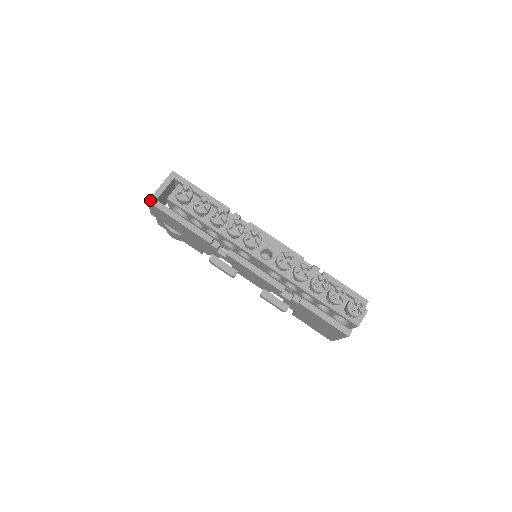
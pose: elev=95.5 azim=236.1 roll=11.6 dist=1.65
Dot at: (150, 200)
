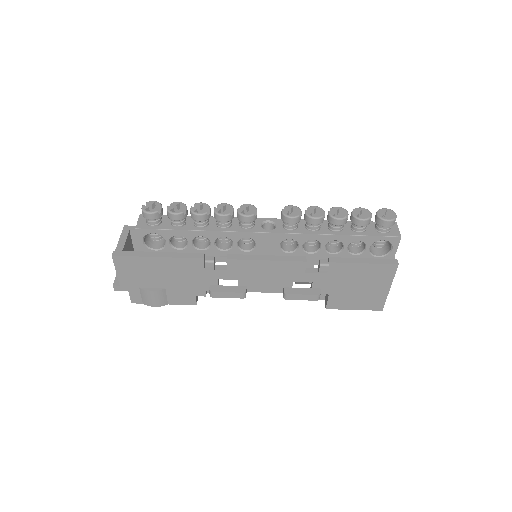
Dot at: (115, 254)
